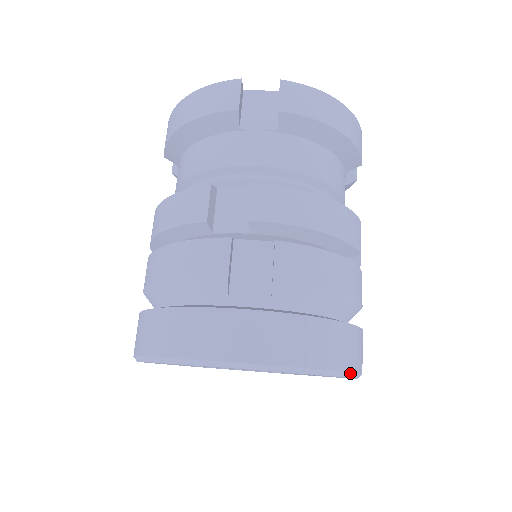
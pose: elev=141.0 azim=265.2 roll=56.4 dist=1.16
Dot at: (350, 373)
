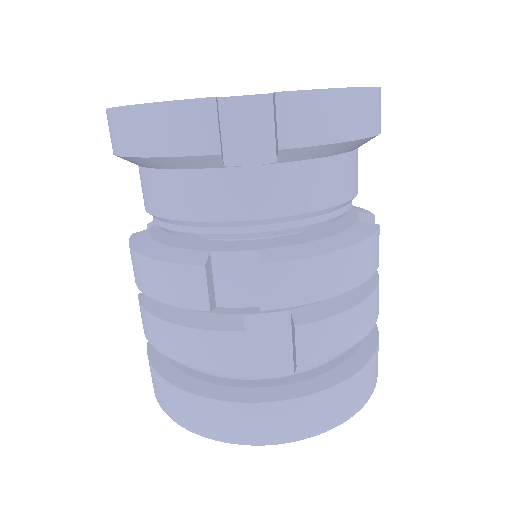
Dot at: occluded
